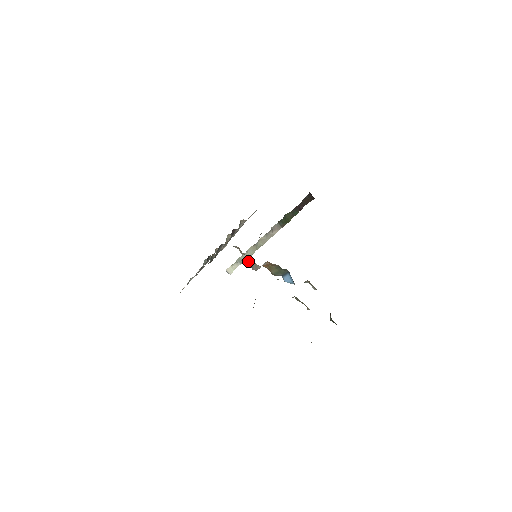
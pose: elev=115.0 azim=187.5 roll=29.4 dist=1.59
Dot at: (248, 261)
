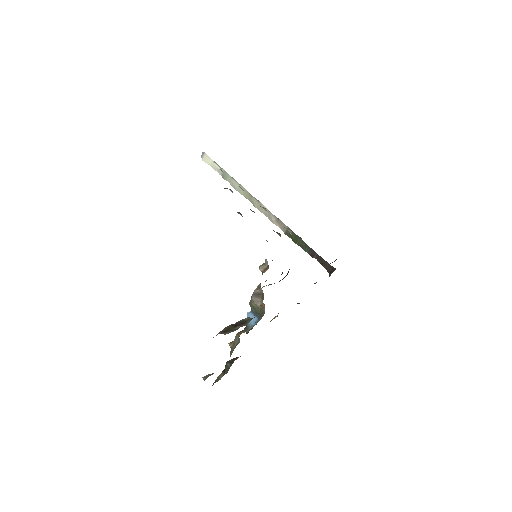
Dot at: (260, 292)
